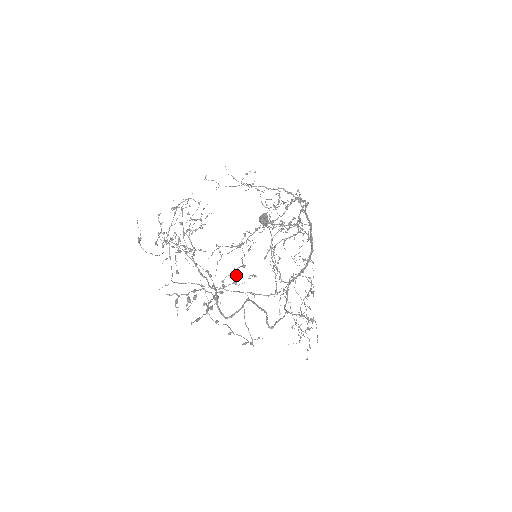
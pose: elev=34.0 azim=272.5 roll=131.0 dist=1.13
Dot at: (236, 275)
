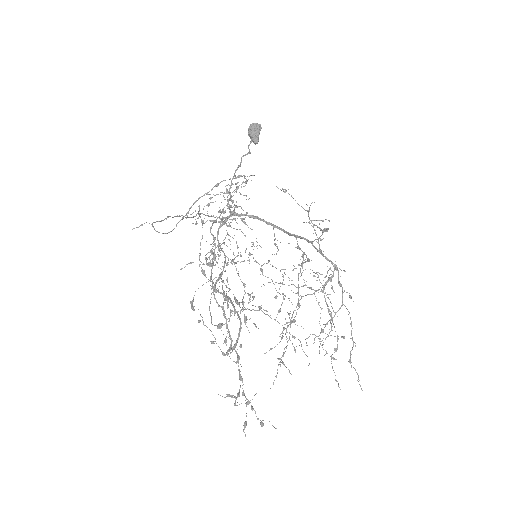
Dot at: occluded
